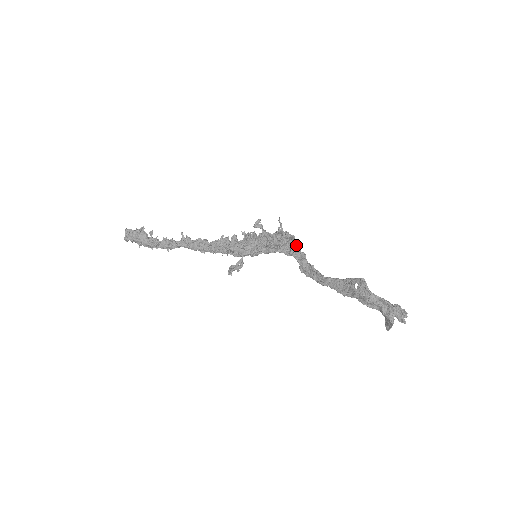
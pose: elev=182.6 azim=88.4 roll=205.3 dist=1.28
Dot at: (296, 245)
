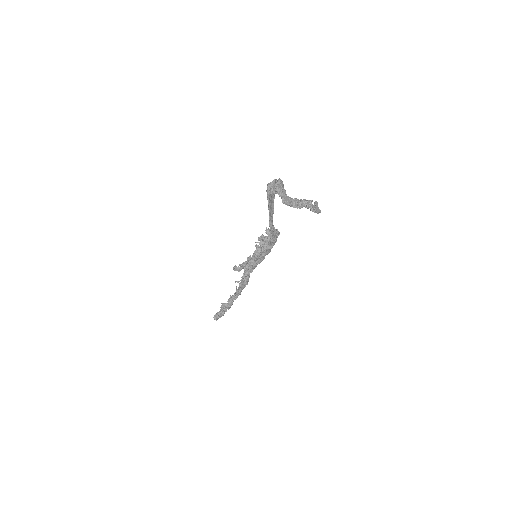
Dot at: (277, 233)
